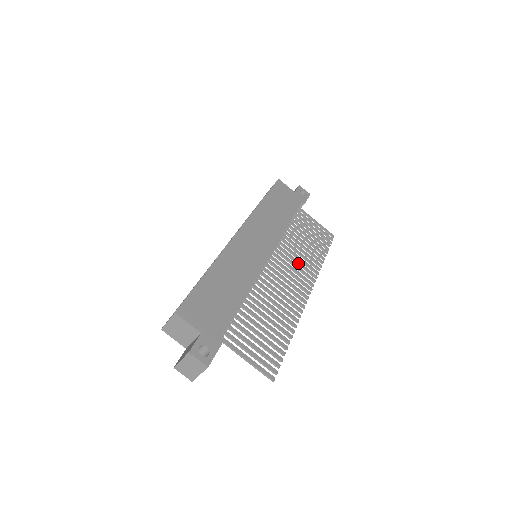
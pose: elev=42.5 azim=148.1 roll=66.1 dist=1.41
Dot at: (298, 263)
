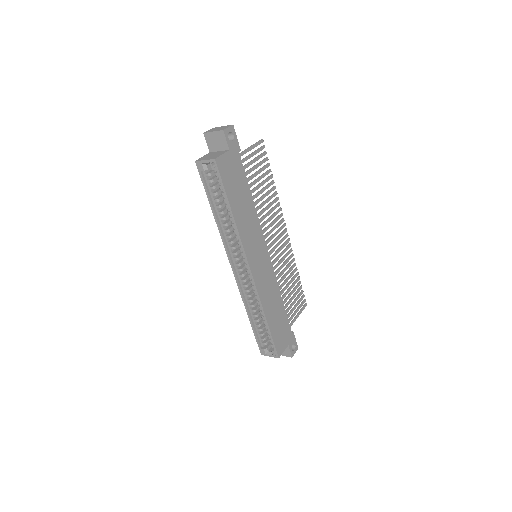
Dot at: occluded
